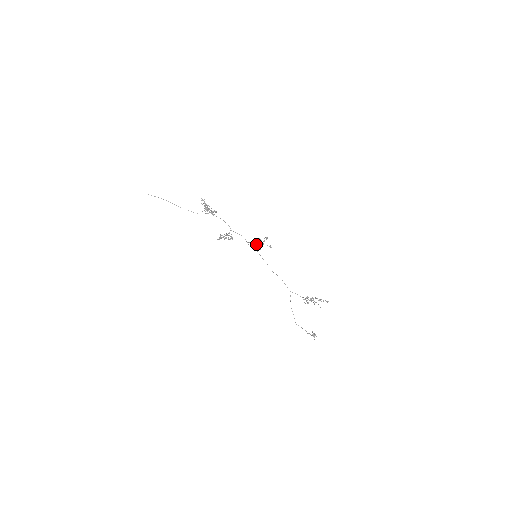
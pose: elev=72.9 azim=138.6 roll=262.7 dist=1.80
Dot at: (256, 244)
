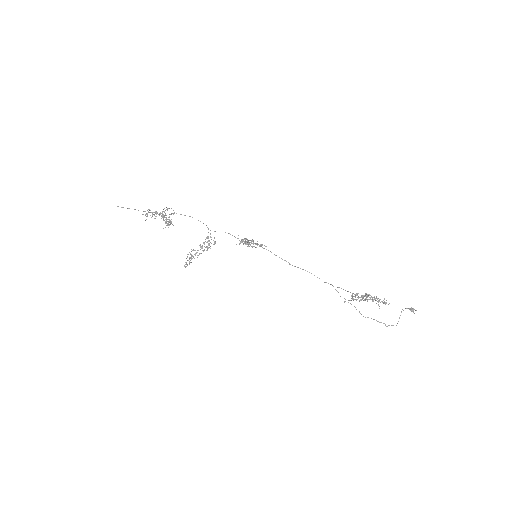
Dot at: (245, 244)
